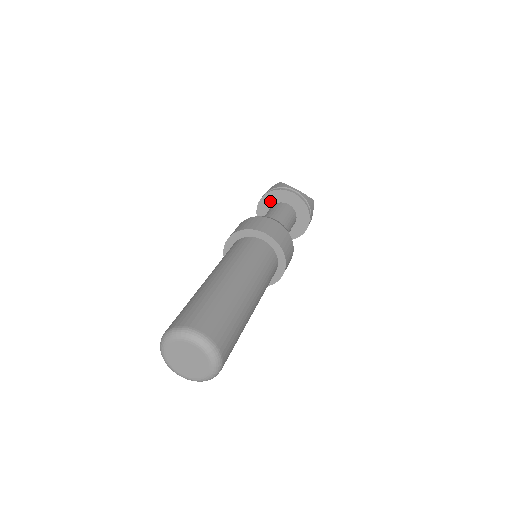
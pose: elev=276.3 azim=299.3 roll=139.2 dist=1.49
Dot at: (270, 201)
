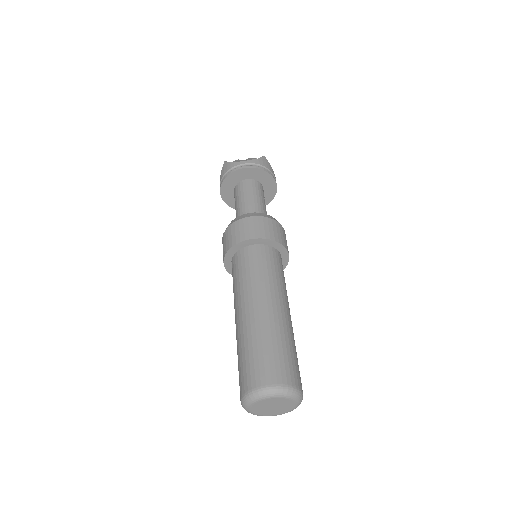
Dot at: (229, 187)
